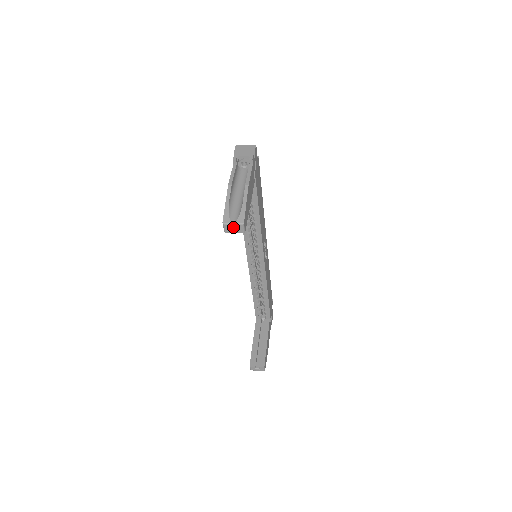
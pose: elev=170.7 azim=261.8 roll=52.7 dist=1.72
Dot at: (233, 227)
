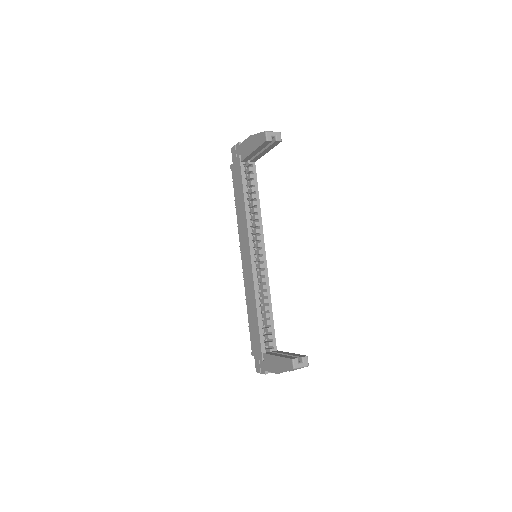
Dot at: (273, 135)
